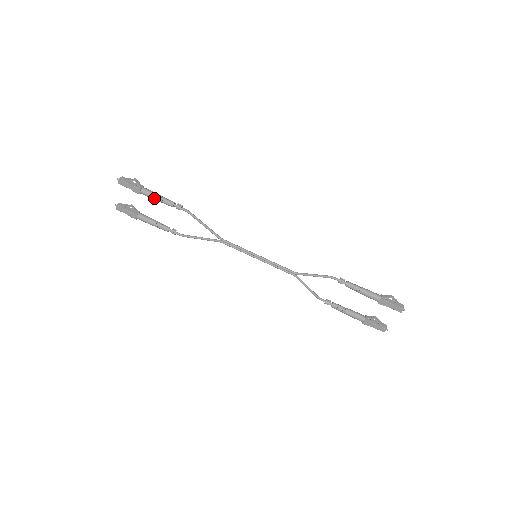
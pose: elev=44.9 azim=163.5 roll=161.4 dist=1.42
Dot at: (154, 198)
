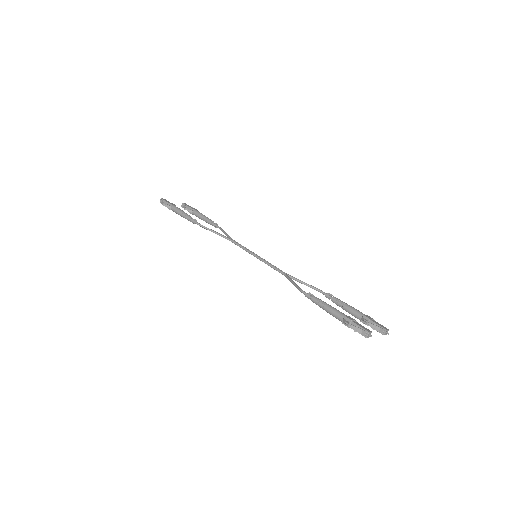
Dot at: (180, 215)
